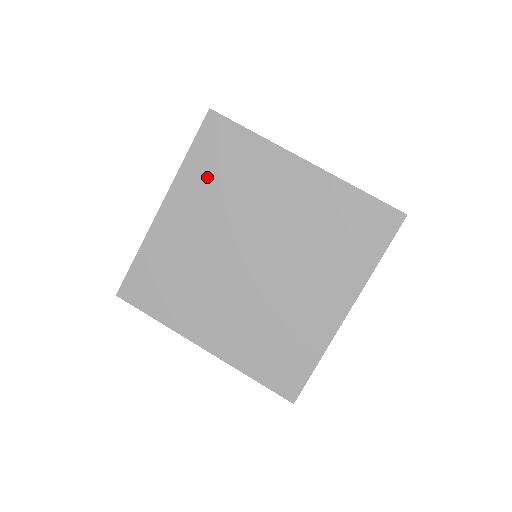
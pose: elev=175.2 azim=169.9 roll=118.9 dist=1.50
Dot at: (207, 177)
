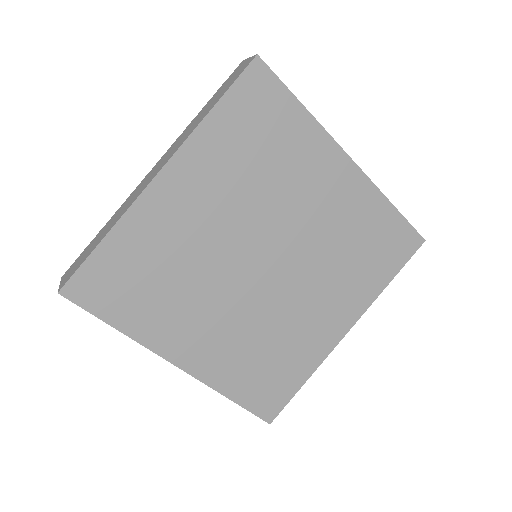
Dot at: (232, 150)
